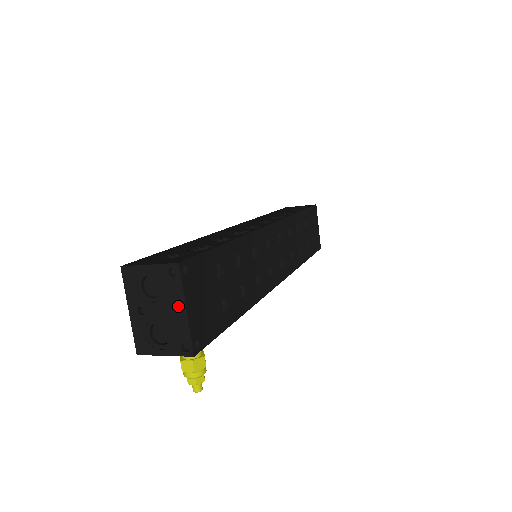
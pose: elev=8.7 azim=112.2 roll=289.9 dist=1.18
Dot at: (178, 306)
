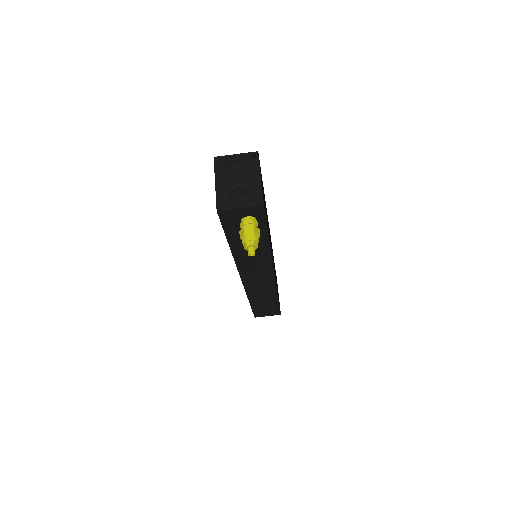
Dot at: (255, 175)
